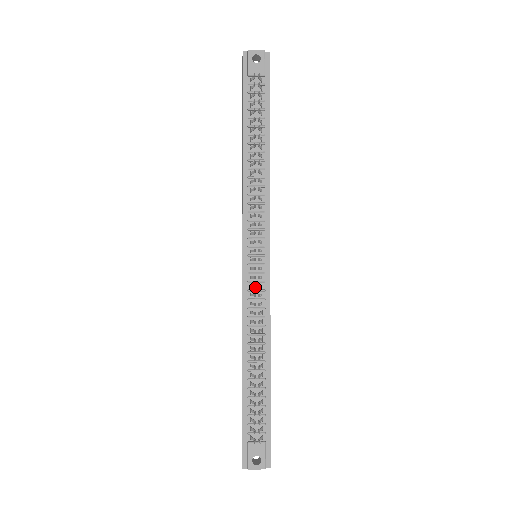
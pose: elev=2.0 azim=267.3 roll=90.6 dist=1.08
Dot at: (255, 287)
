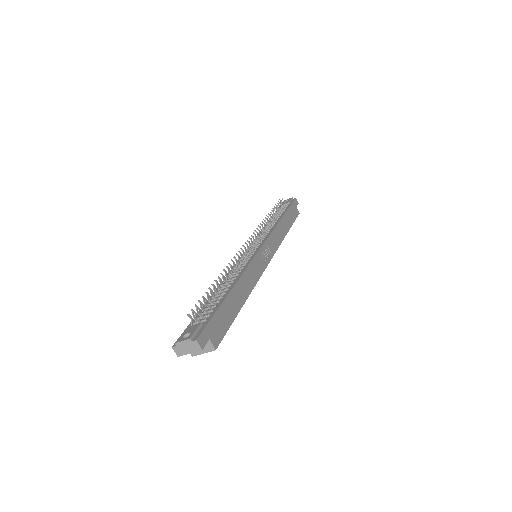
Dot at: (241, 254)
